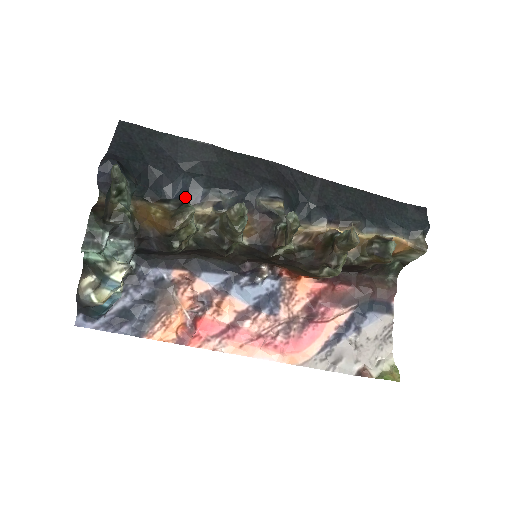
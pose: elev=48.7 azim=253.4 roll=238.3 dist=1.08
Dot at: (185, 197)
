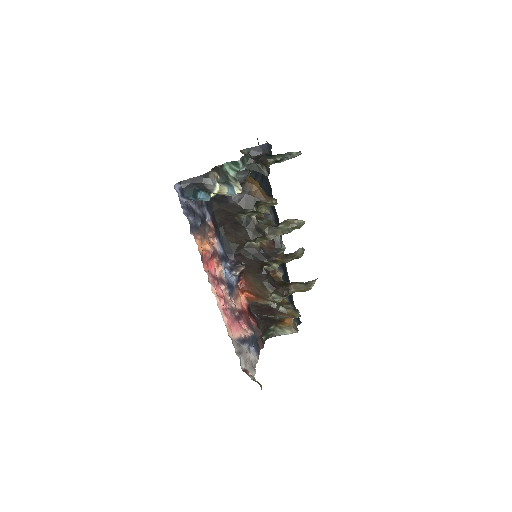
Dot at: occluded
